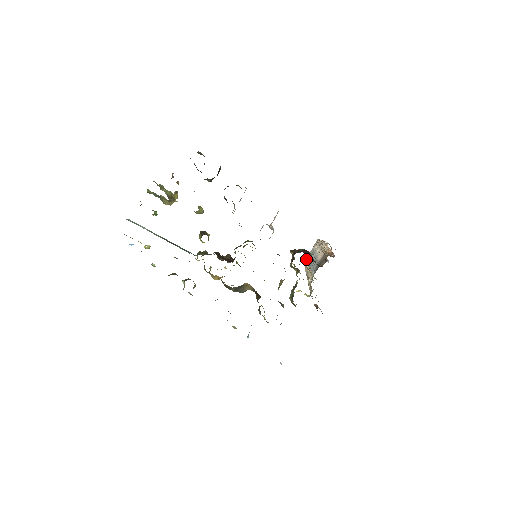
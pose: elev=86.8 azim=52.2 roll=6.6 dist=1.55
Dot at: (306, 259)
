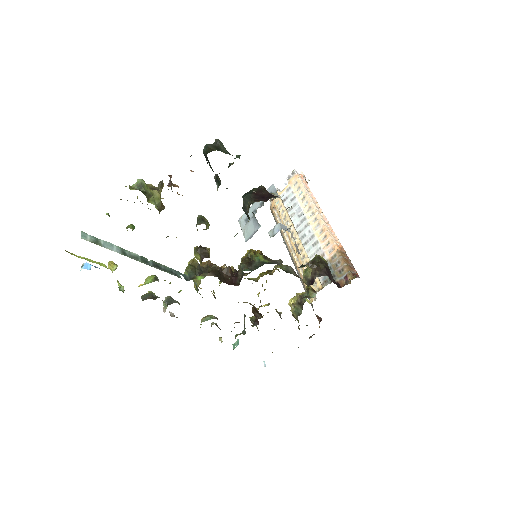
Dot at: occluded
